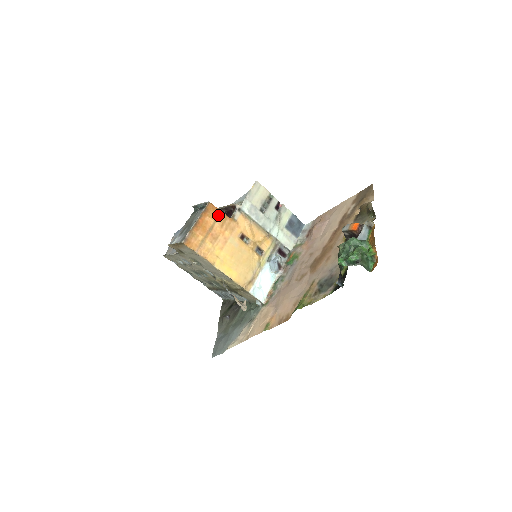
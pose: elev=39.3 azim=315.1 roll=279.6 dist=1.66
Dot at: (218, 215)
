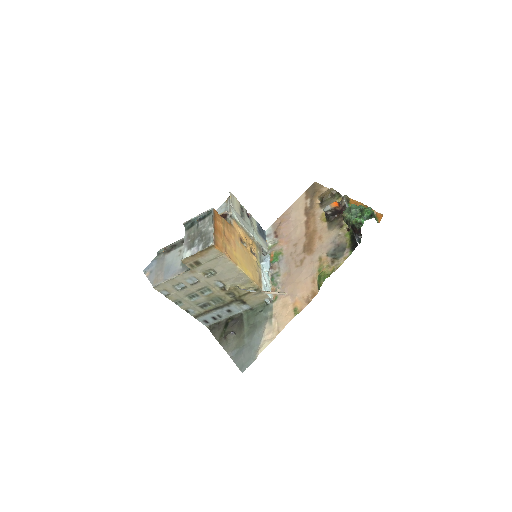
Dot at: (222, 220)
